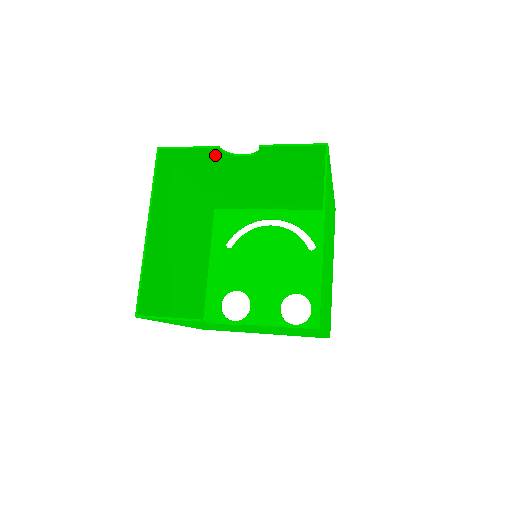
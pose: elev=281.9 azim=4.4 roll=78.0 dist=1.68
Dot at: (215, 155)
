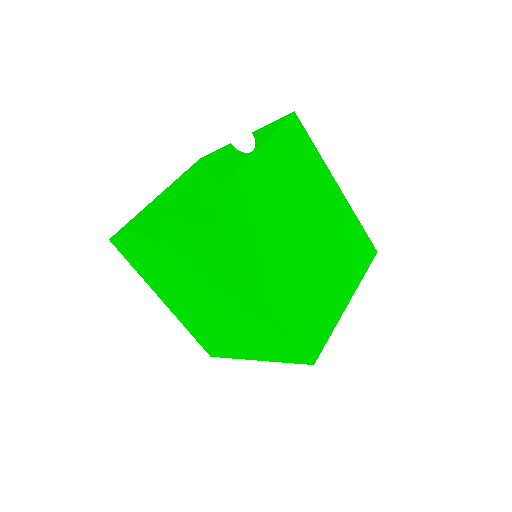
Dot at: (233, 158)
